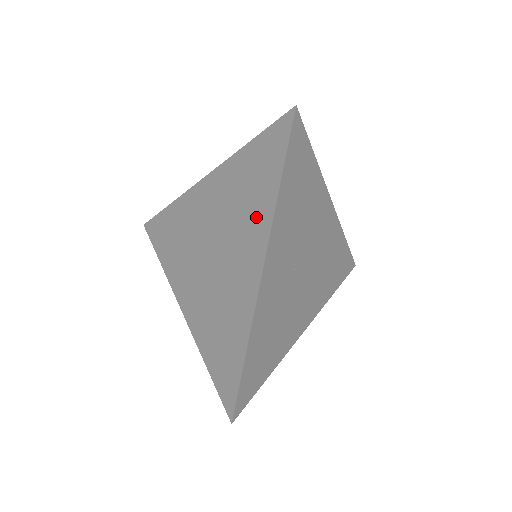
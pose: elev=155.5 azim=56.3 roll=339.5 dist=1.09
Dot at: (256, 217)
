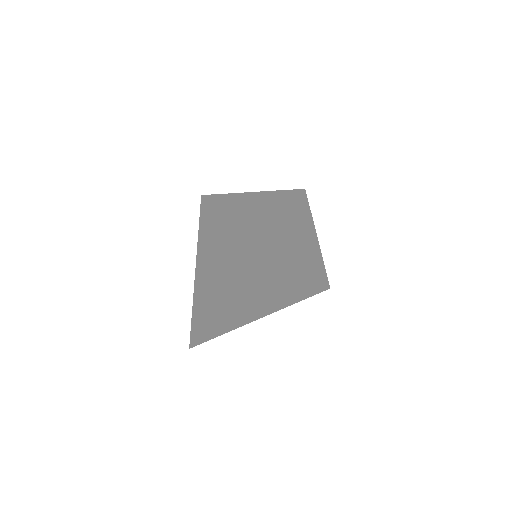
Dot at: (256, 240)
